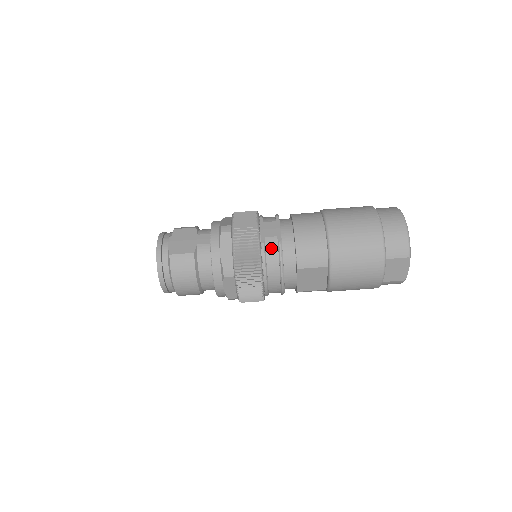
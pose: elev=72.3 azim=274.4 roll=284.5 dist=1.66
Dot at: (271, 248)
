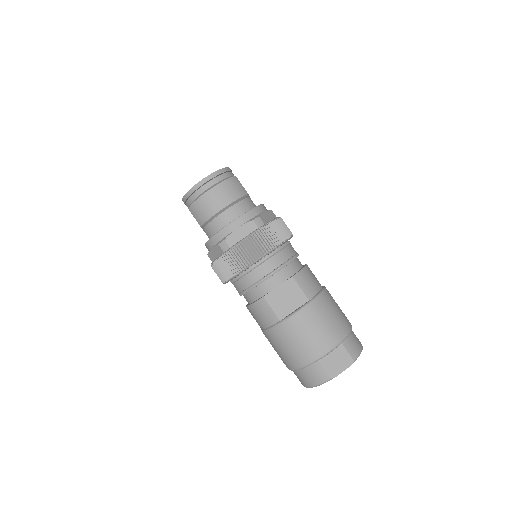
Dot at: (291, 250)
